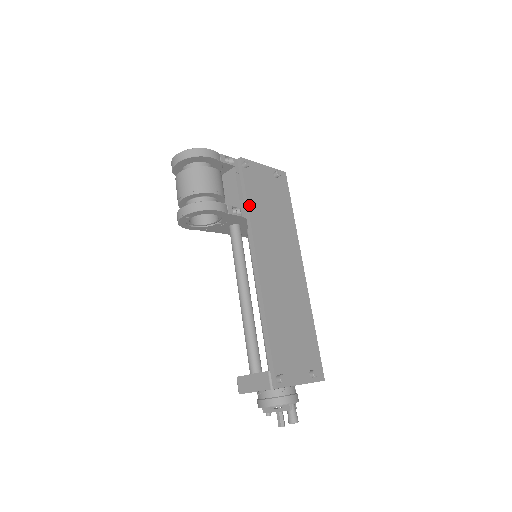
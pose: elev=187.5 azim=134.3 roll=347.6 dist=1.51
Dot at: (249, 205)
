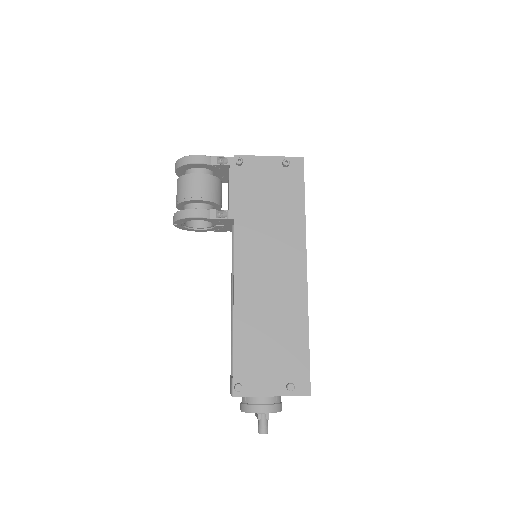
Dot at: (236, 206)
